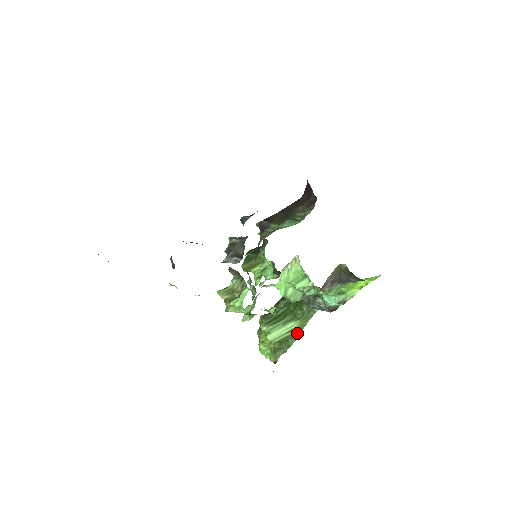
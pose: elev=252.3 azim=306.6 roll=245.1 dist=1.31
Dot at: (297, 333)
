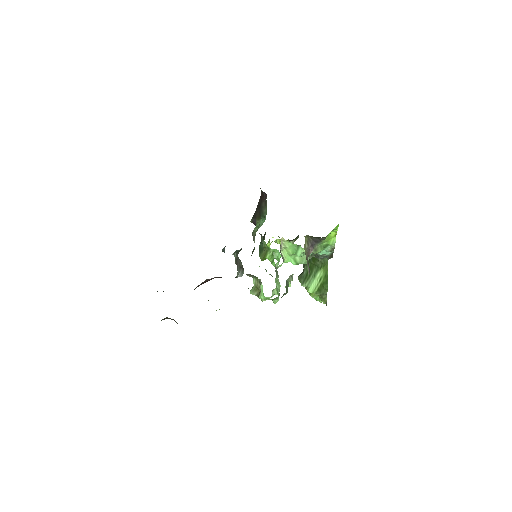
Dot at: (326, 278)
